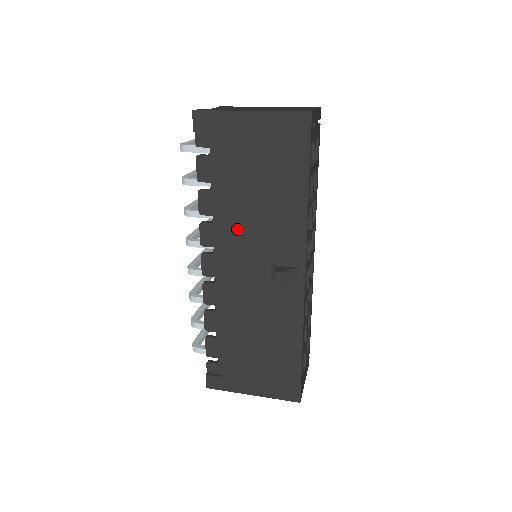
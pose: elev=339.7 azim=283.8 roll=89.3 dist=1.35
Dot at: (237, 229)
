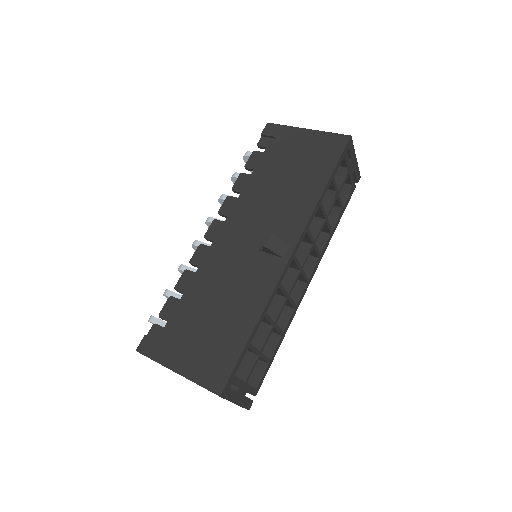
Dot at: (254, 204)
